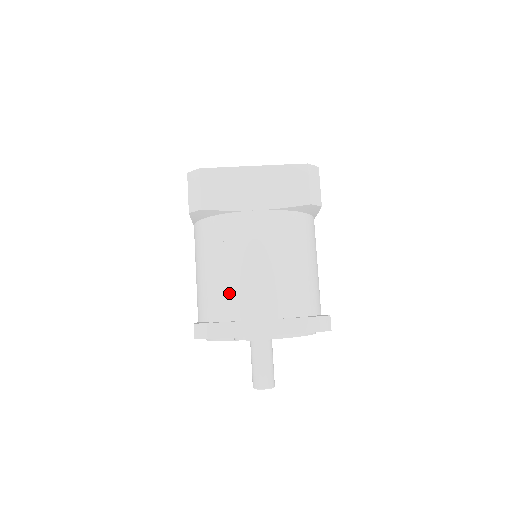
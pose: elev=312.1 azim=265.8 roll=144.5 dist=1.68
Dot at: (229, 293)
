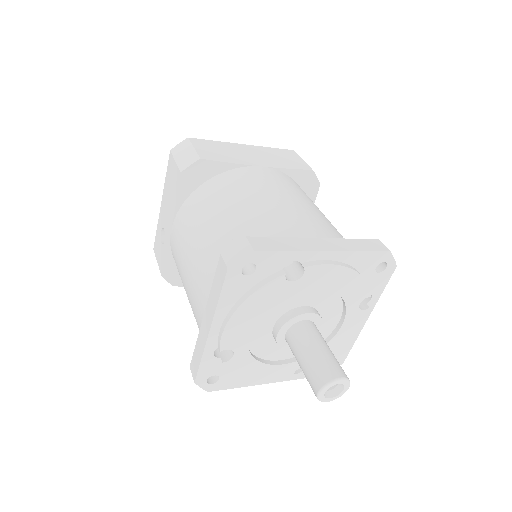
Dot at: (259, 223)
